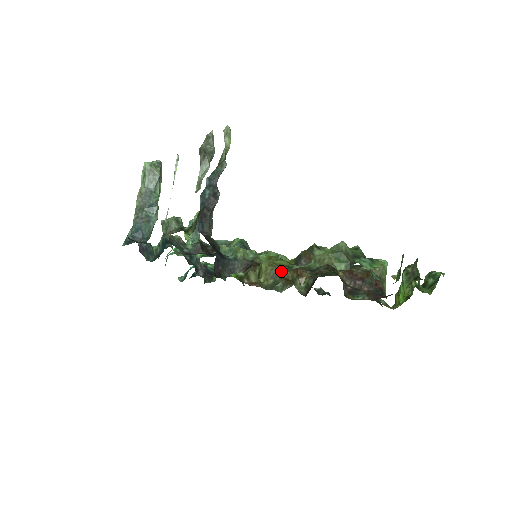
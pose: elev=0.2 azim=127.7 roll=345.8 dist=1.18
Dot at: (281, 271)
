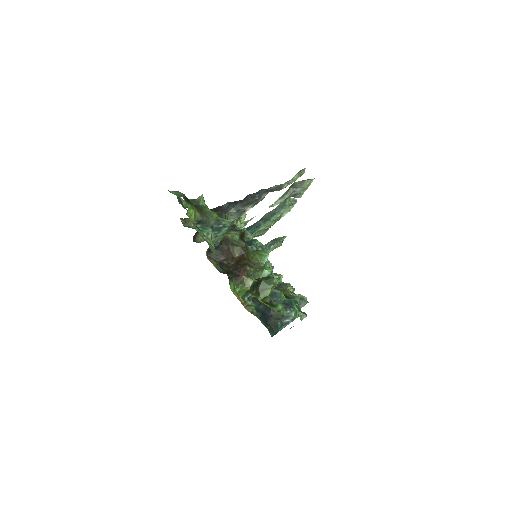
Dot at: occluded
